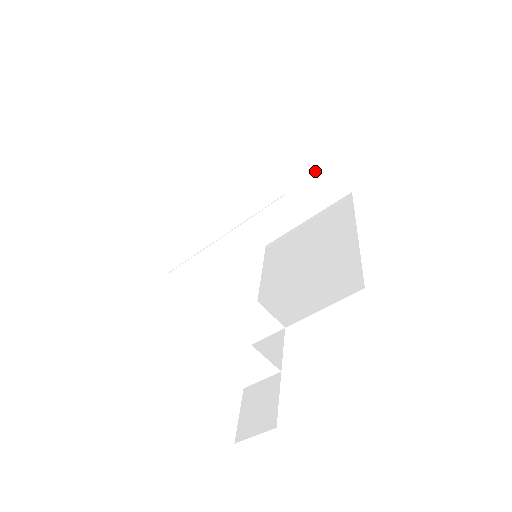
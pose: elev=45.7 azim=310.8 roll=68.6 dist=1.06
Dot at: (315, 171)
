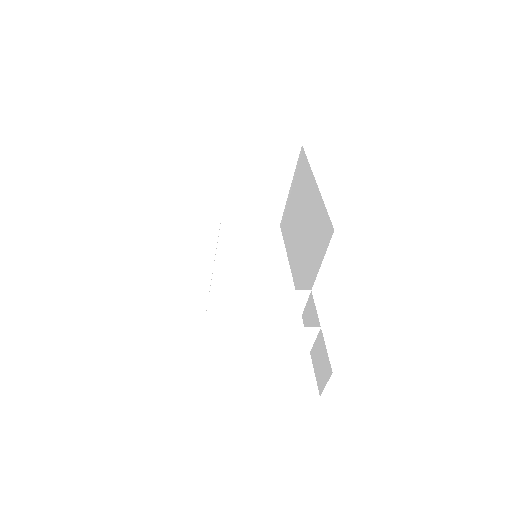
Dot at: (263, 154)
